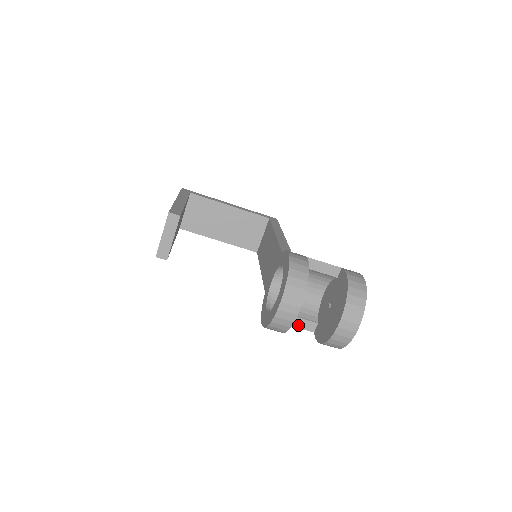
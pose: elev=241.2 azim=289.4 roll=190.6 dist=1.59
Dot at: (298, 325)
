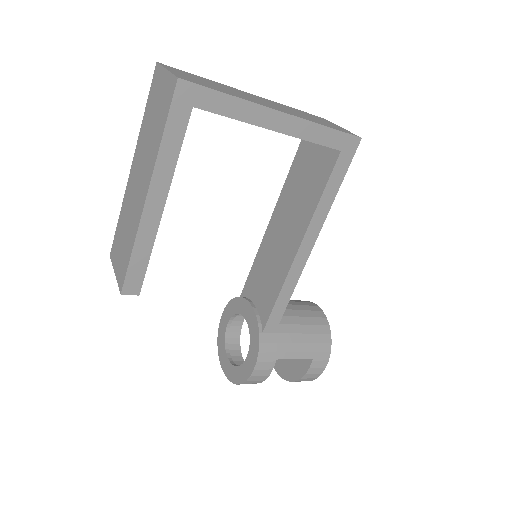
Dot at: occluded
